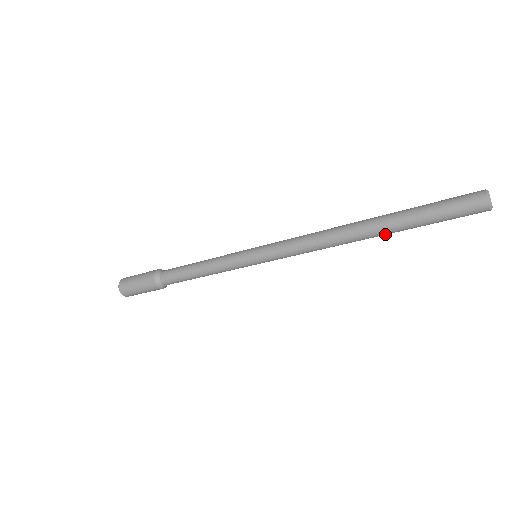
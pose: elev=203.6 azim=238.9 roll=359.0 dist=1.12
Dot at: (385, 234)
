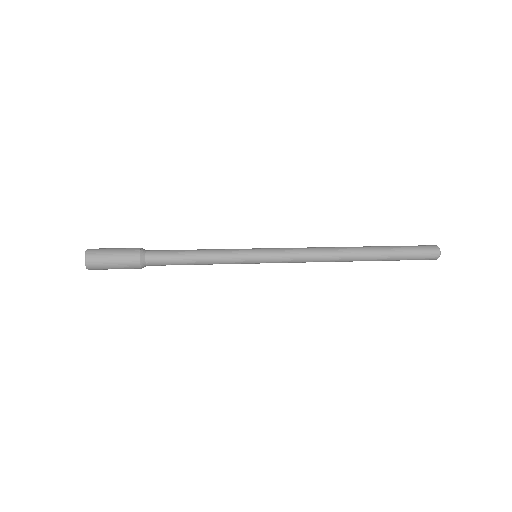
Dot at: occluded
